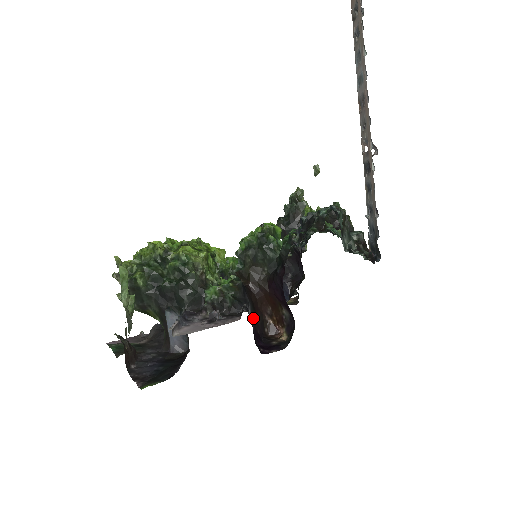
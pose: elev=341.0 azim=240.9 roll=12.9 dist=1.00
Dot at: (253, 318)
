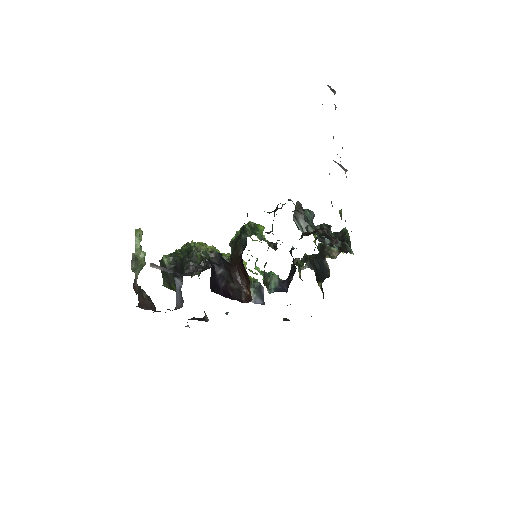
Dot at: (226, 281)
